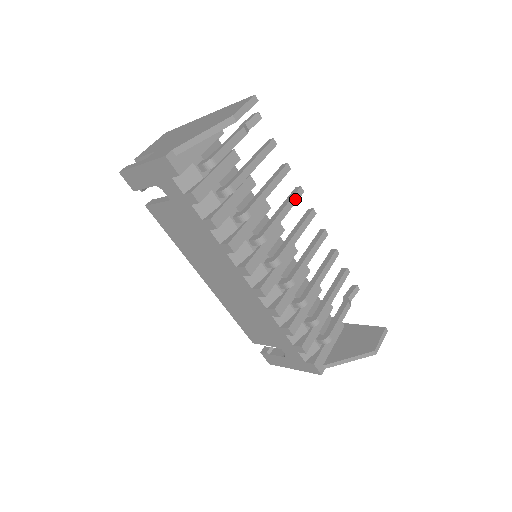
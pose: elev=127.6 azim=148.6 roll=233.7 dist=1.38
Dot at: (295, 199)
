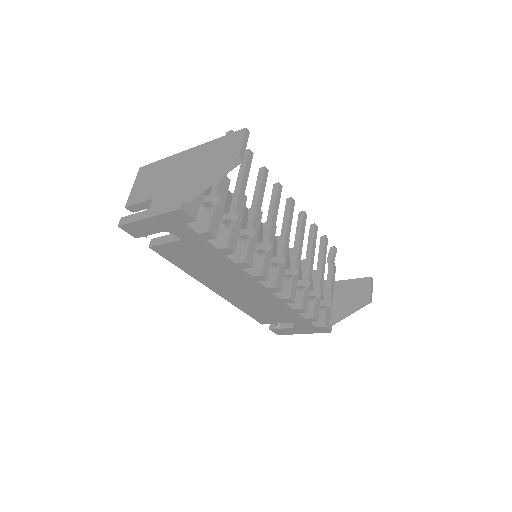
Dot at: (279, 197)
